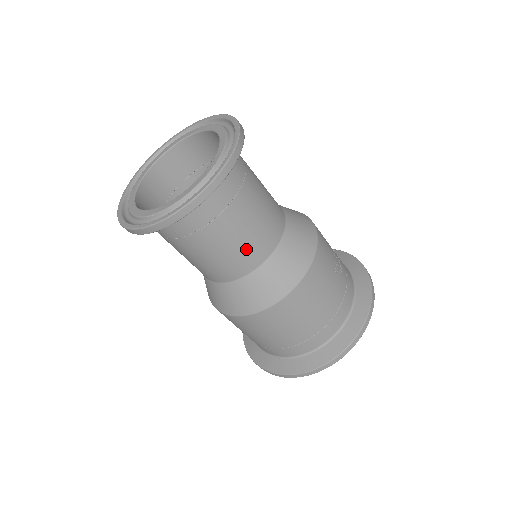
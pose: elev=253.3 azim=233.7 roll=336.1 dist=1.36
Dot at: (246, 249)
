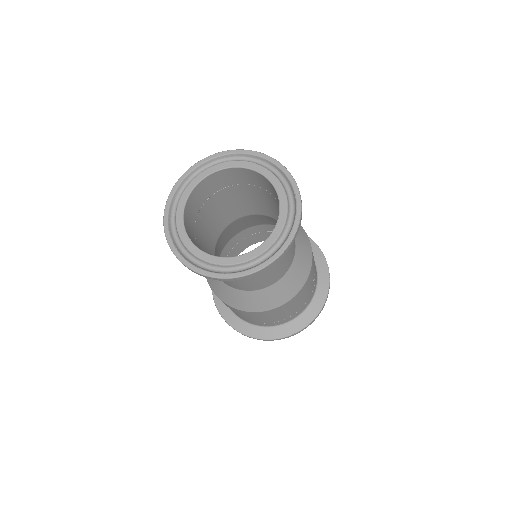
Dot at: (265, 280)
